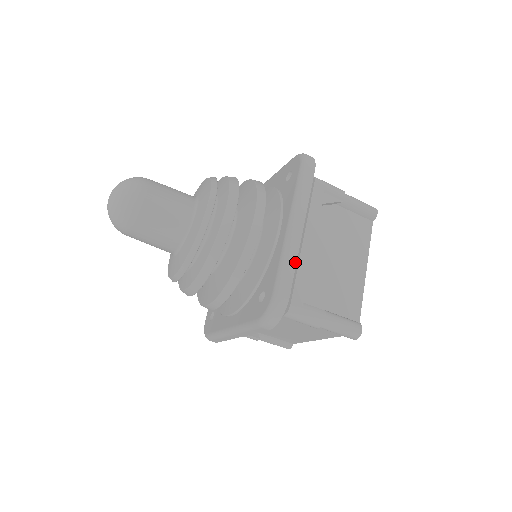
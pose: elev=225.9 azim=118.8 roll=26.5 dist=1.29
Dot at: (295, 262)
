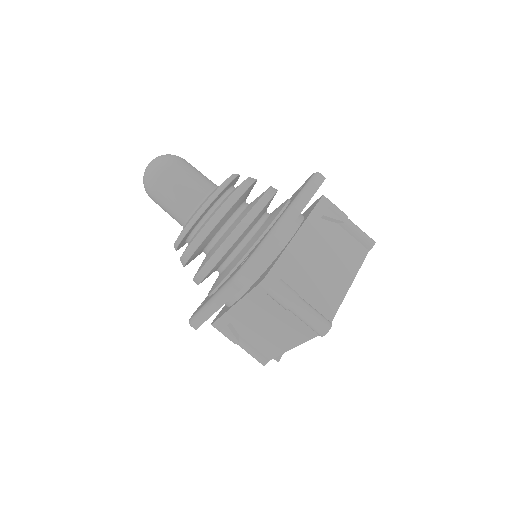
Dot at: (282, 236)
